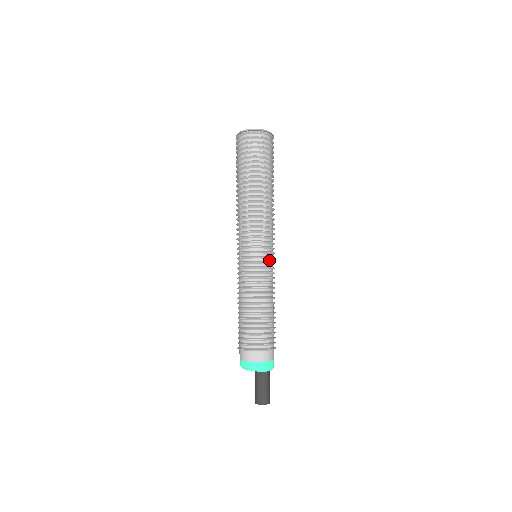
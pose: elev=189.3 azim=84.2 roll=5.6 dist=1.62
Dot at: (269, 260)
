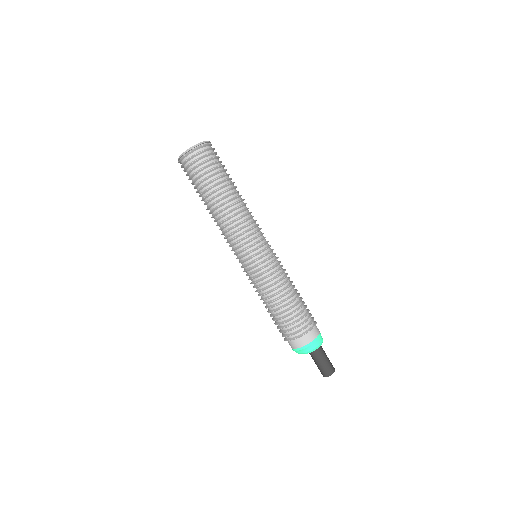
Dot at: (261, 260)
